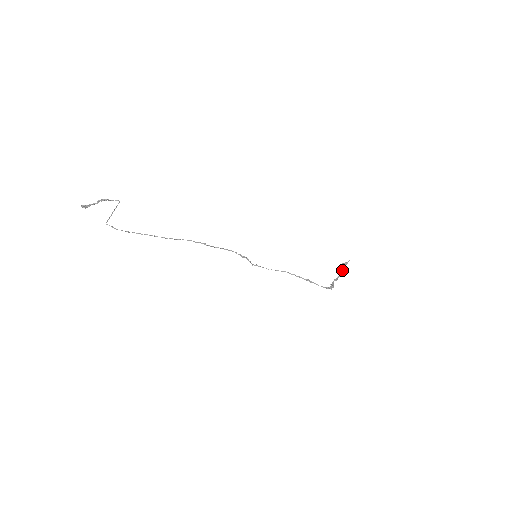
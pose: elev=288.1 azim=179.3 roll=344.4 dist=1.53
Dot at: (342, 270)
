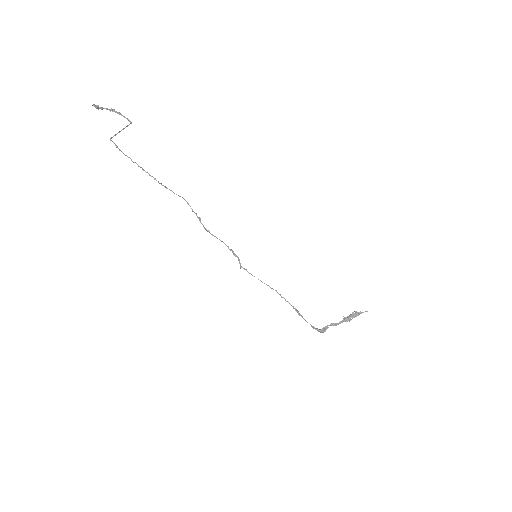
Dot at: (349, 318)
